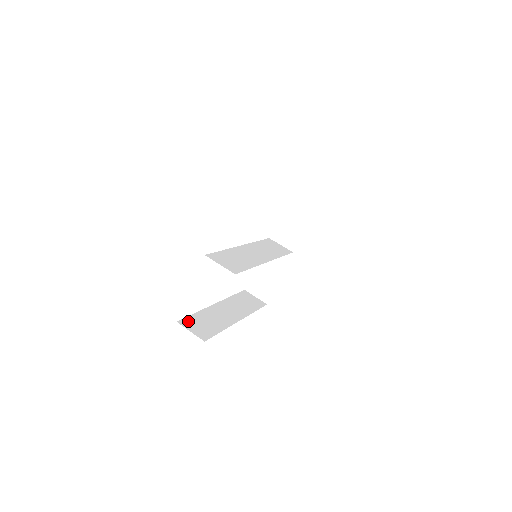
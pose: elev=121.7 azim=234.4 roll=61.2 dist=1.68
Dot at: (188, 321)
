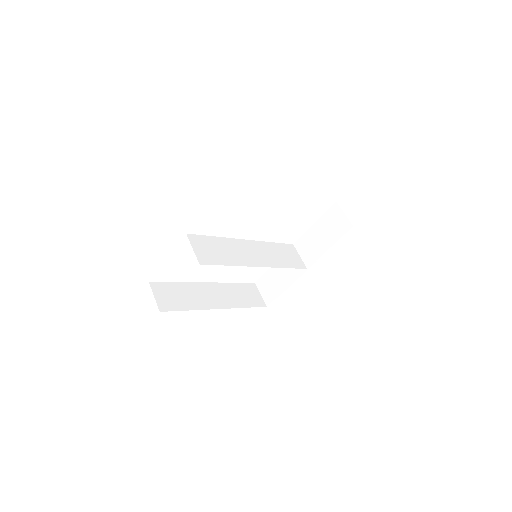
Dot at: (161, 286)
